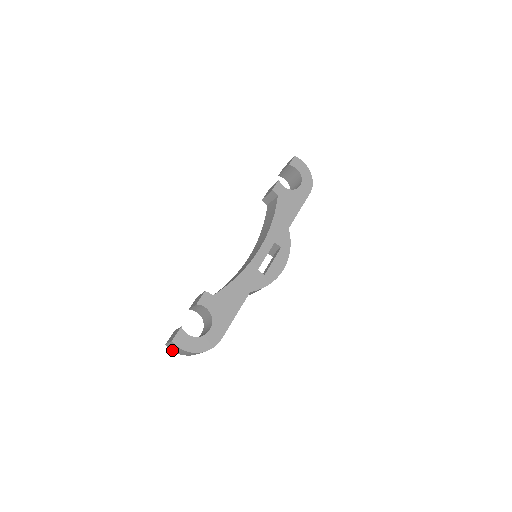
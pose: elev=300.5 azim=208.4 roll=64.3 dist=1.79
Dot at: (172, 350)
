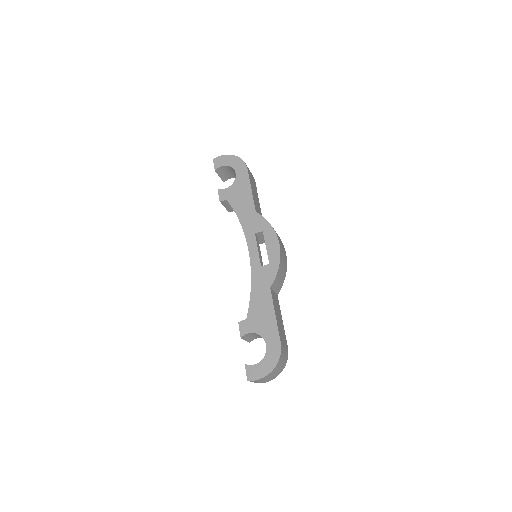
Dot at: occluded
